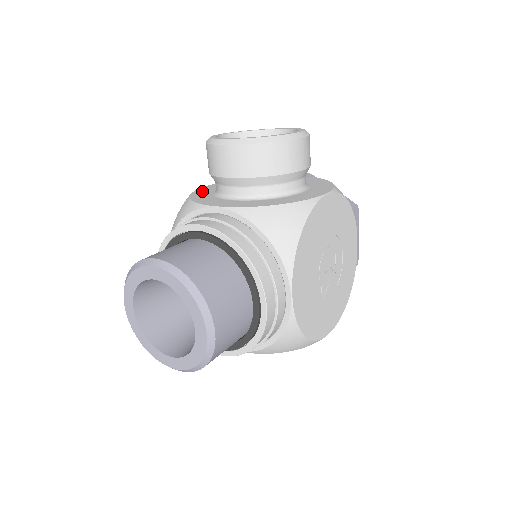
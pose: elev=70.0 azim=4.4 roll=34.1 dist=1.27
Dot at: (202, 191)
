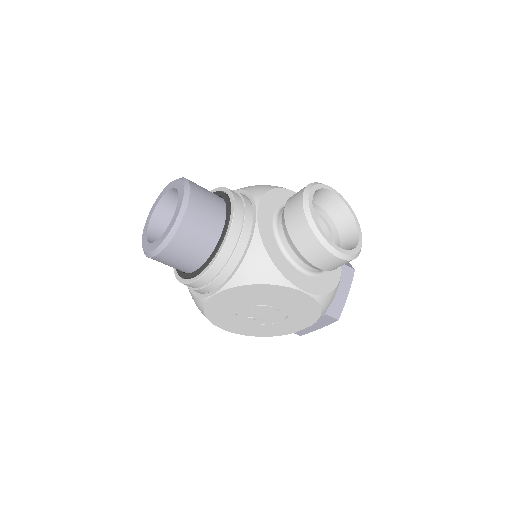
Dot at: (287, 195)
